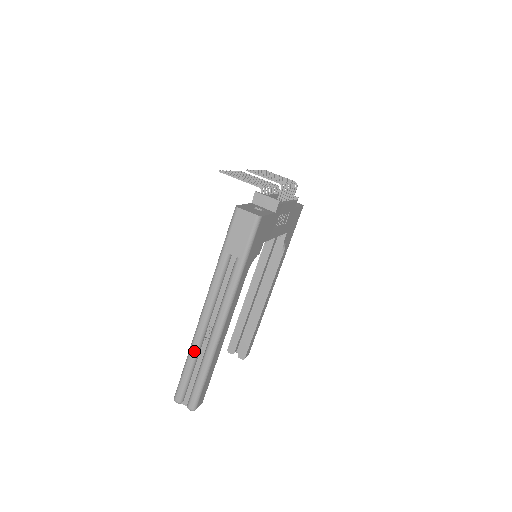
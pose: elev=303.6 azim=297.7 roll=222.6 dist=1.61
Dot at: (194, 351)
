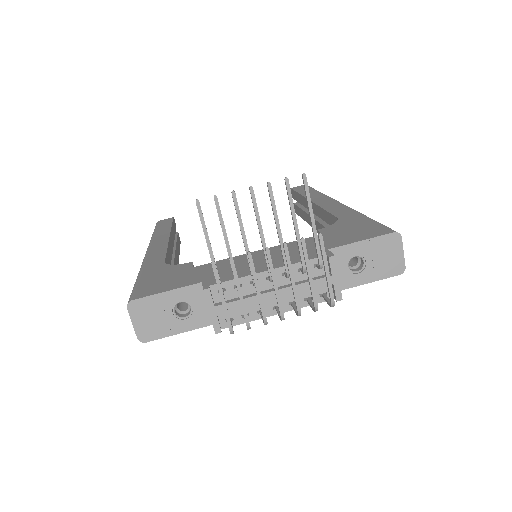
Dot at: occluded
